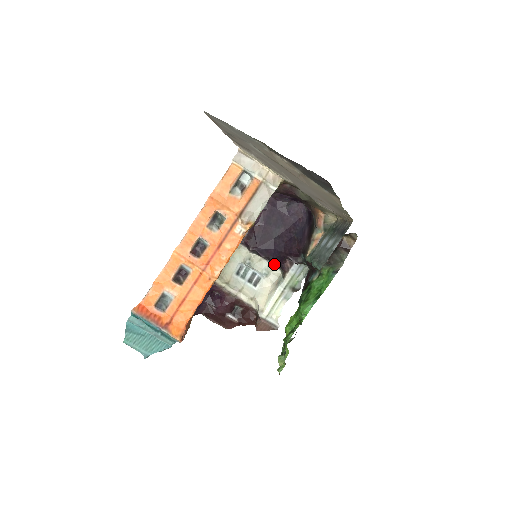
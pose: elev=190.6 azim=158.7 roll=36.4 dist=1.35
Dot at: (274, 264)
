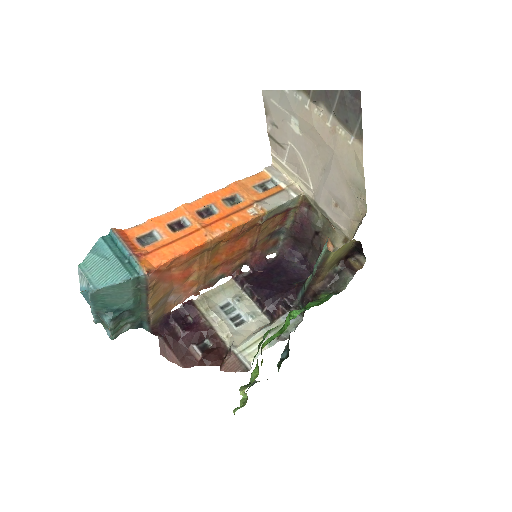
Dot at: (265, 307)
